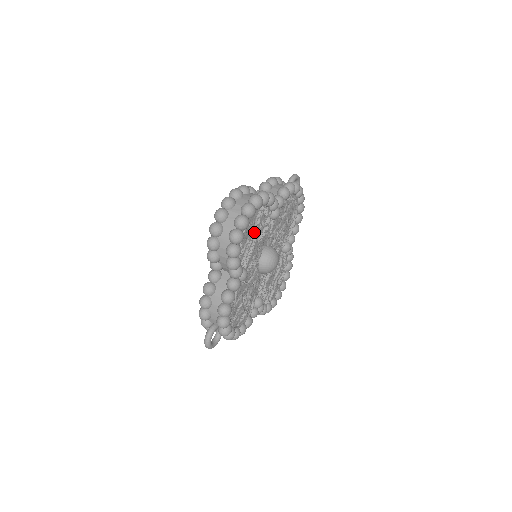
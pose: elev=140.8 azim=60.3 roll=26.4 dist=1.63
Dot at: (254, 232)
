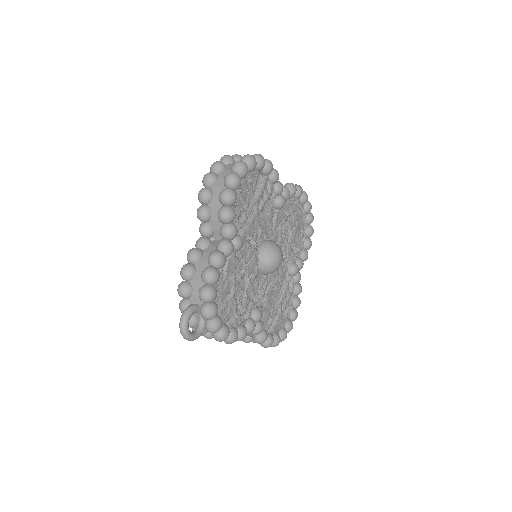
Dot at: (254, 200)
